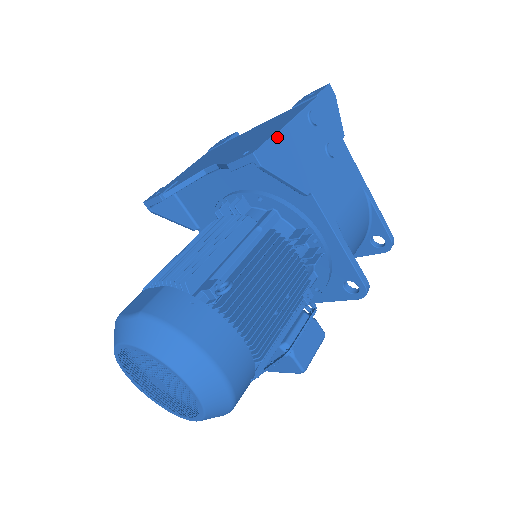
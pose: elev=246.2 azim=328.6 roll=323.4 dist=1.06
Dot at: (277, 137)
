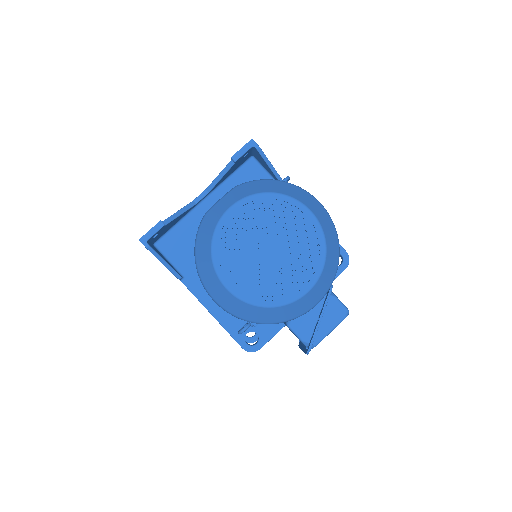
Dot at: occluded
